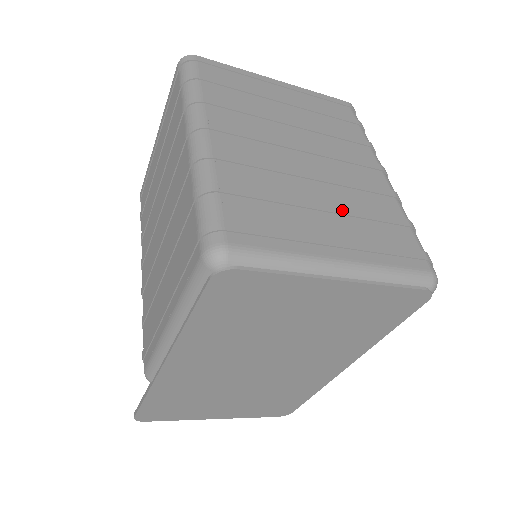
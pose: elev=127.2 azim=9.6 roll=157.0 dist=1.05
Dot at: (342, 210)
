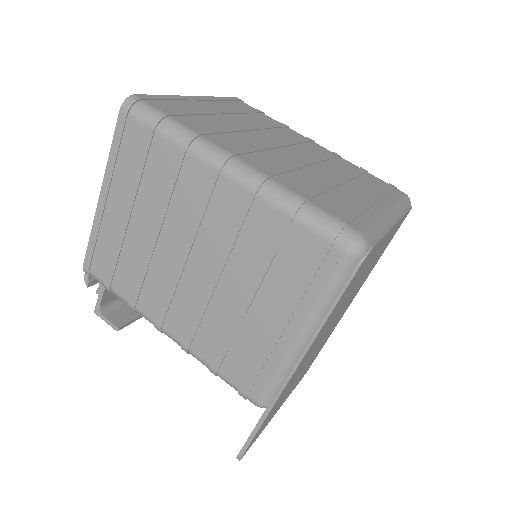
Dot at: (345, 178)
